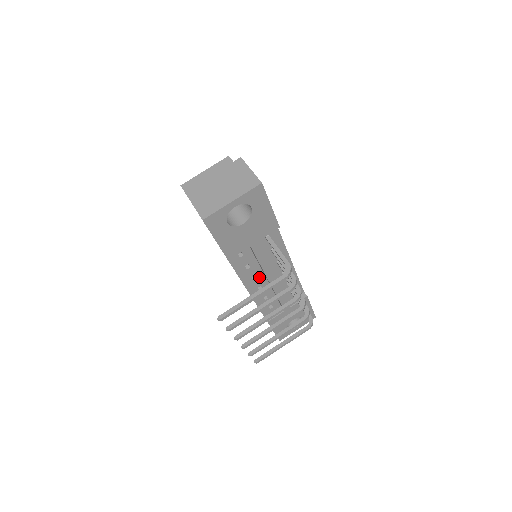
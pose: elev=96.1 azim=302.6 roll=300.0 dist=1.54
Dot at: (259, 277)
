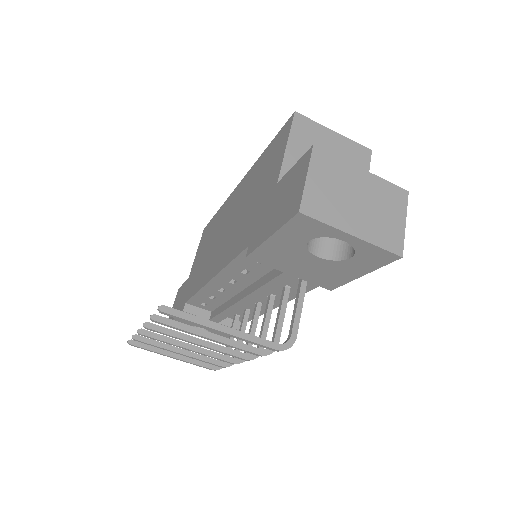
Dot at: (238, 285)
